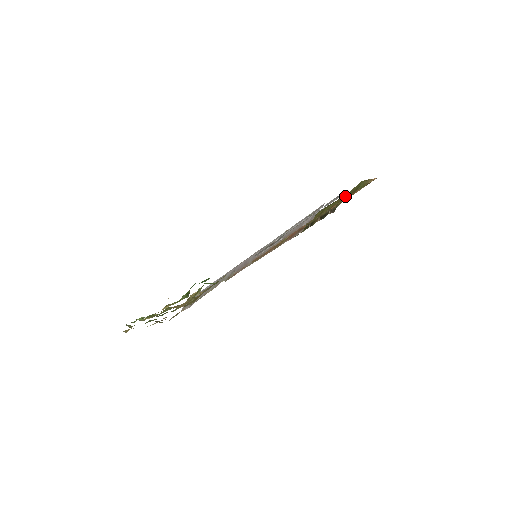
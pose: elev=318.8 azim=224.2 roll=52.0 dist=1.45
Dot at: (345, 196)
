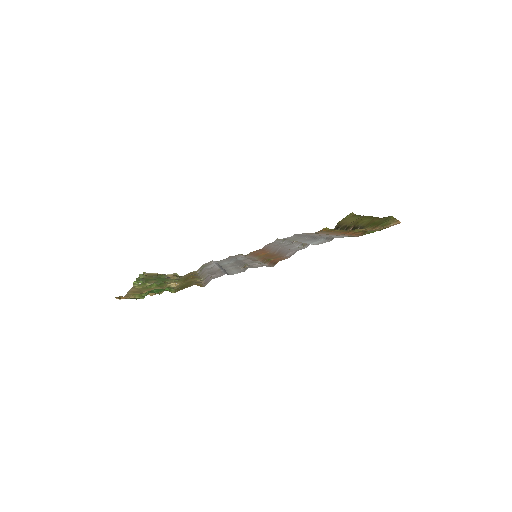
Dot at: (374, 222)
